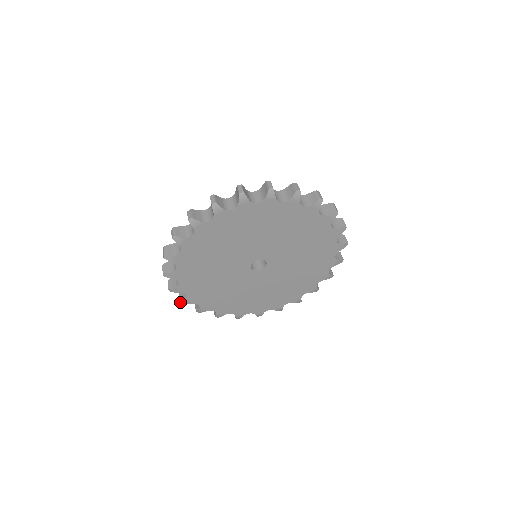
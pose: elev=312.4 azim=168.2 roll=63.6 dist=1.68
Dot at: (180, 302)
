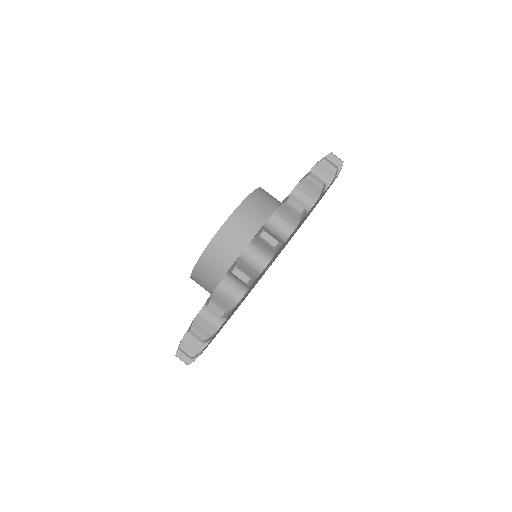
Dot at: (188, 364)
